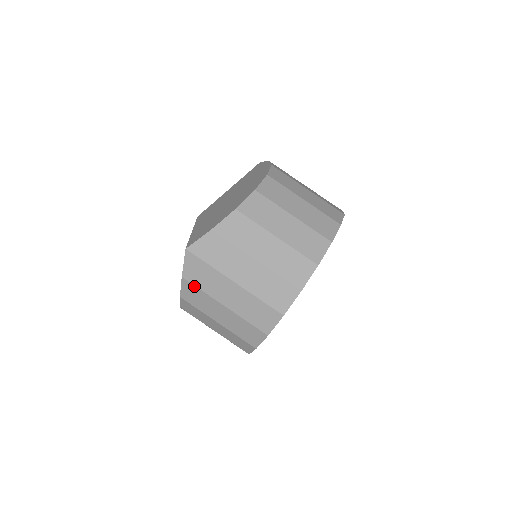
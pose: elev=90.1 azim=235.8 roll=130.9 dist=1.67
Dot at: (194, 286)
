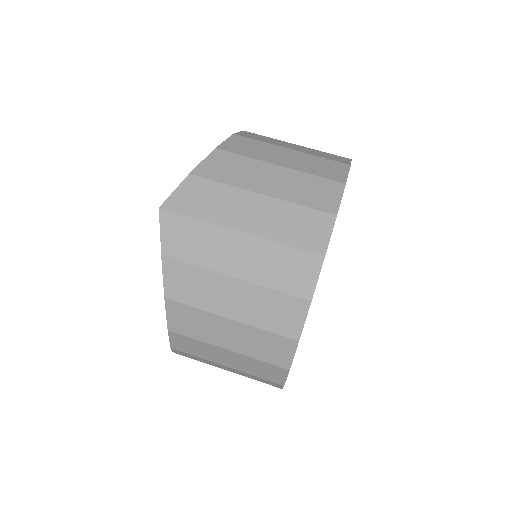
Dot at: (182, 263)
